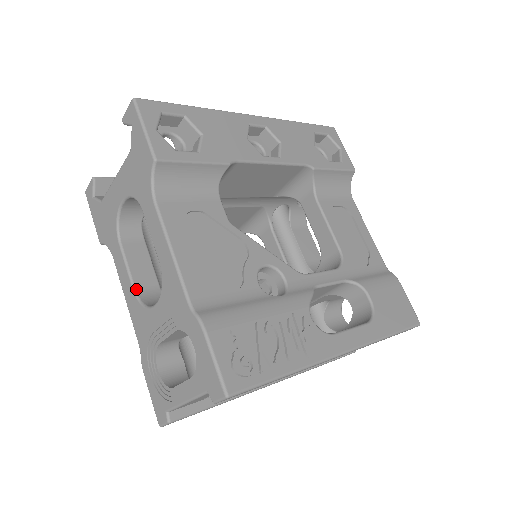
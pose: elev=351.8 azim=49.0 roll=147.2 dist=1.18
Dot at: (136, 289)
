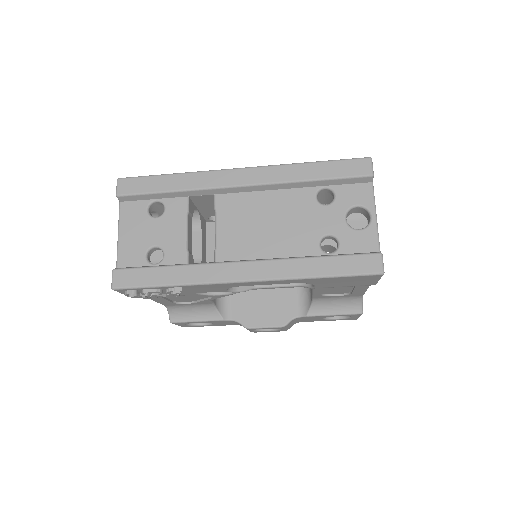
Dot at: occluded
